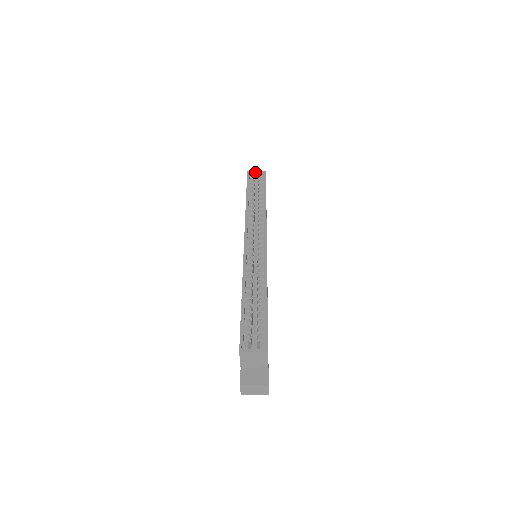
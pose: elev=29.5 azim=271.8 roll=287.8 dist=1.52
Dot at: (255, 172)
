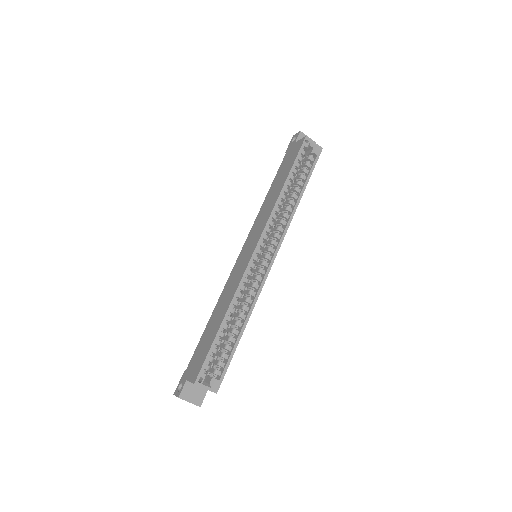
Dot at: (312, 143)
